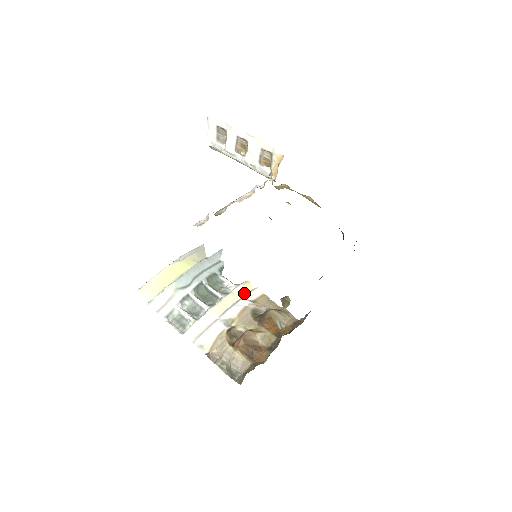
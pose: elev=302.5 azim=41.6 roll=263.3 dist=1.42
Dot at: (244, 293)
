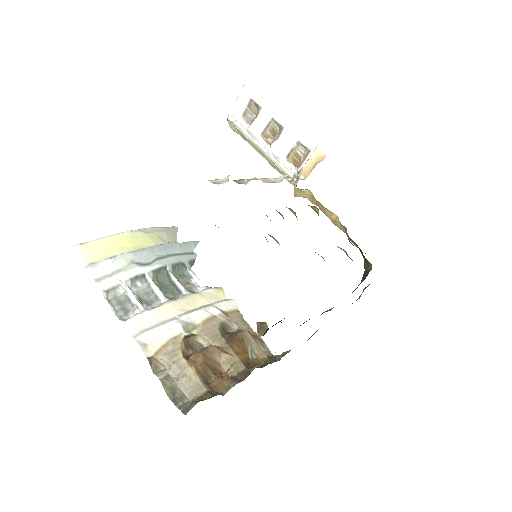
Dot at: (215, 299)
